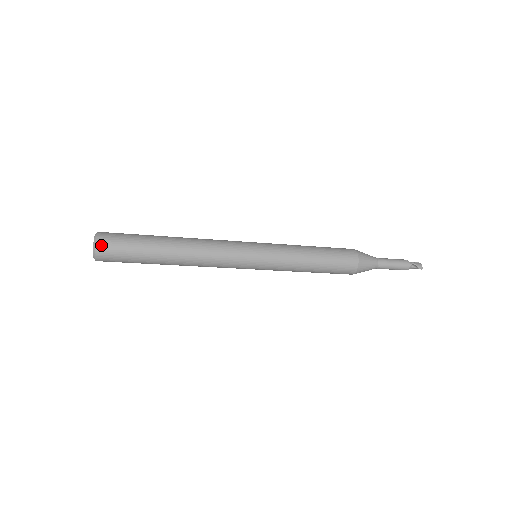
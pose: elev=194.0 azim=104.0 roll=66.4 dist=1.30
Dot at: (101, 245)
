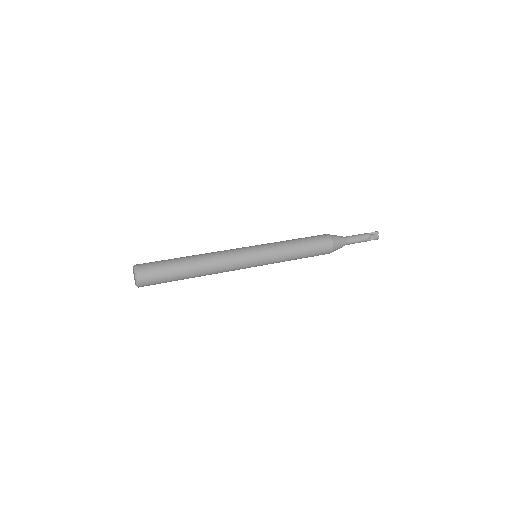
Dot at: (142, 286)
